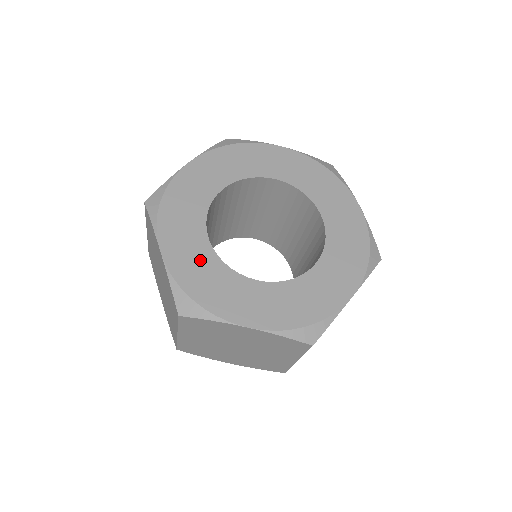
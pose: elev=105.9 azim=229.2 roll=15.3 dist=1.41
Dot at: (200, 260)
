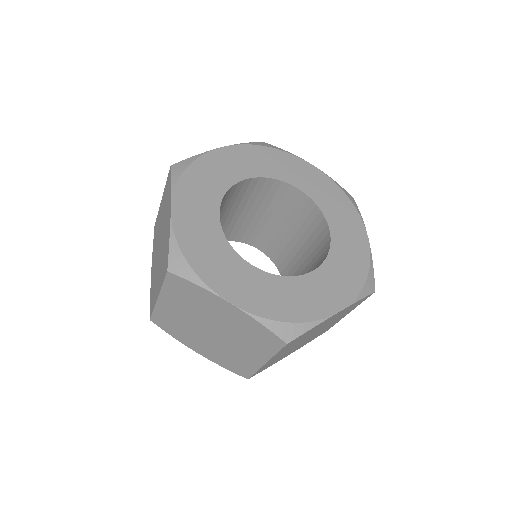
Dot at: (205, 229)
